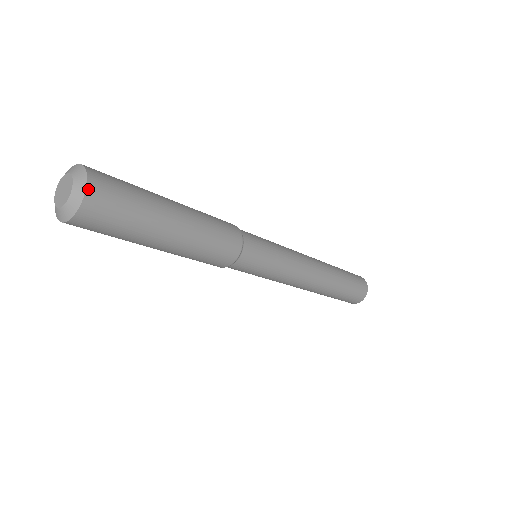
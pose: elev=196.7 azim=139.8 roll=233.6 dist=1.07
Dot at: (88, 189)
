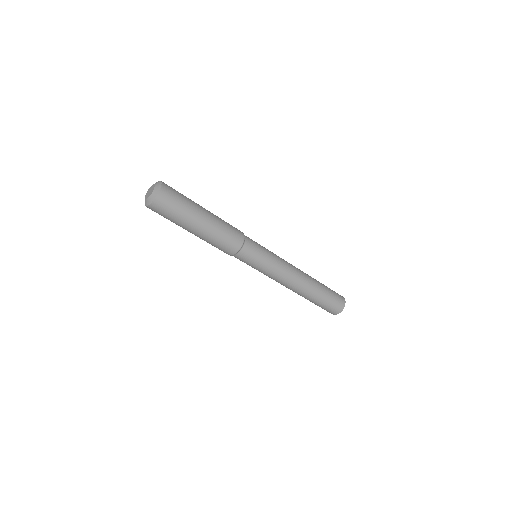
Dot at: (156, 198)
